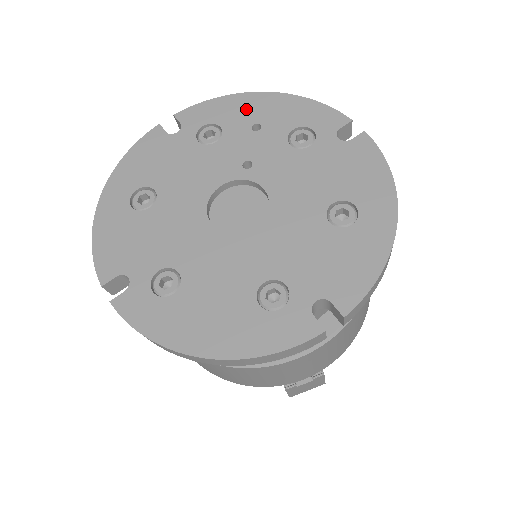
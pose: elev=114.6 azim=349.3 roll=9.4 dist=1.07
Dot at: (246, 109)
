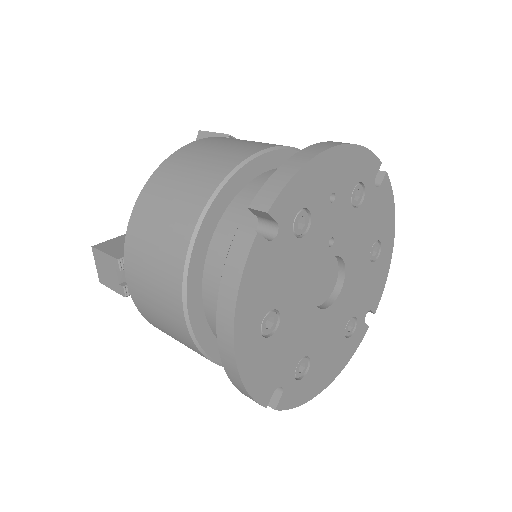
Dot at: (324, 177)
